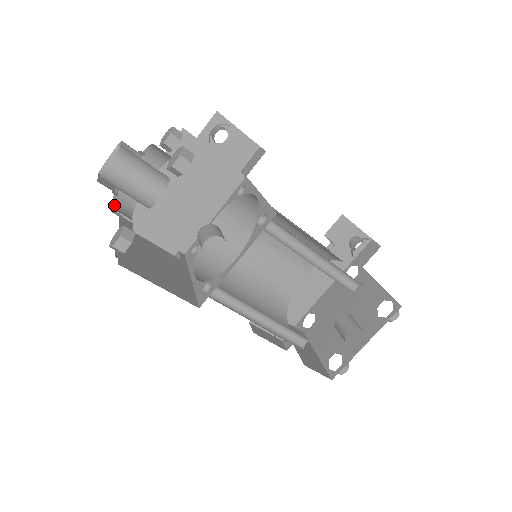
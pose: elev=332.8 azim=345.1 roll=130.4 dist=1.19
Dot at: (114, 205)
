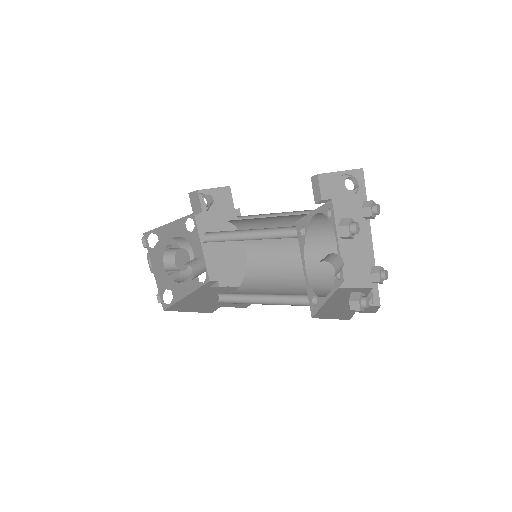
Dot at: (177, 280)
